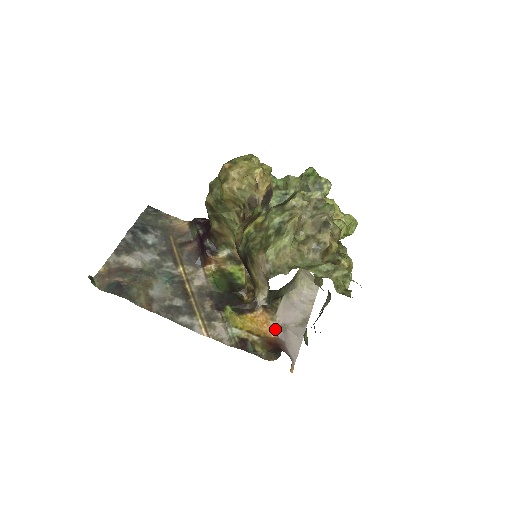
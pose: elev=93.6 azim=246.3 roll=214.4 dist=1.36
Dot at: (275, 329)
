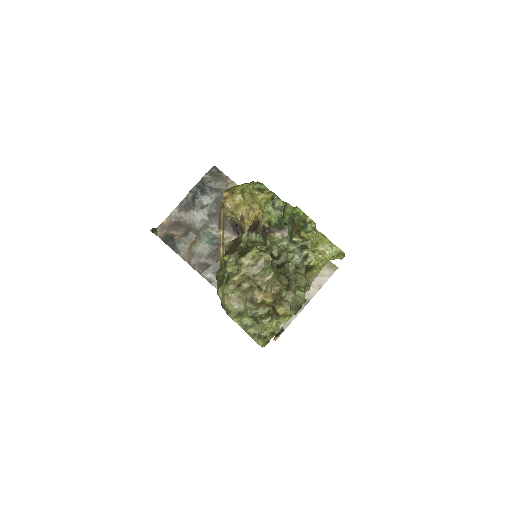
Dot at: occluded
